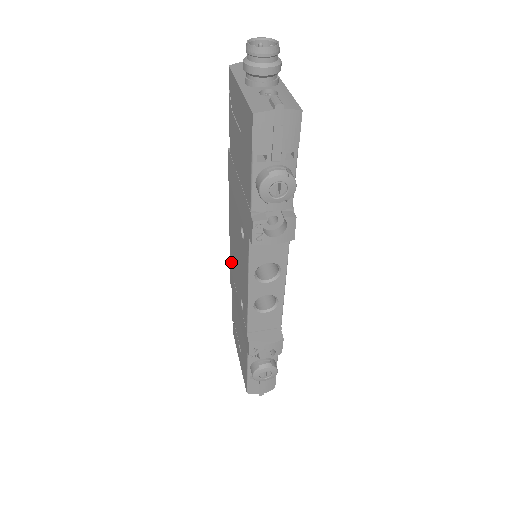
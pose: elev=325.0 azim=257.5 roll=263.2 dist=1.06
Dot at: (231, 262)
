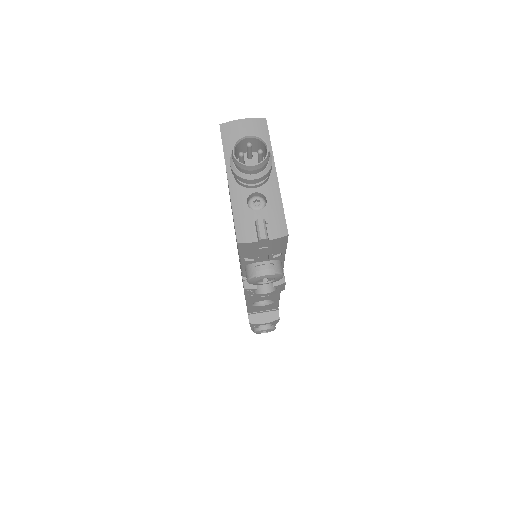
Dot at: occluded
